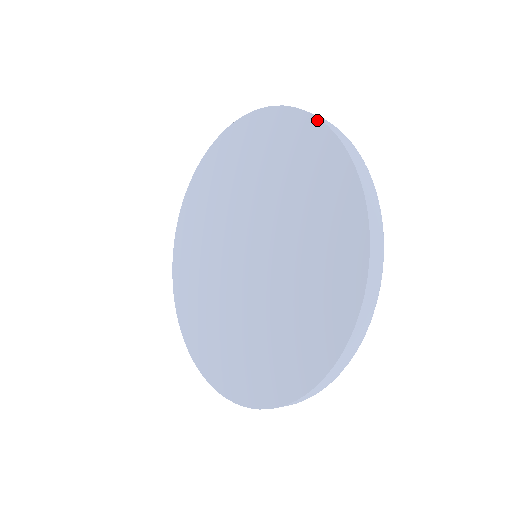
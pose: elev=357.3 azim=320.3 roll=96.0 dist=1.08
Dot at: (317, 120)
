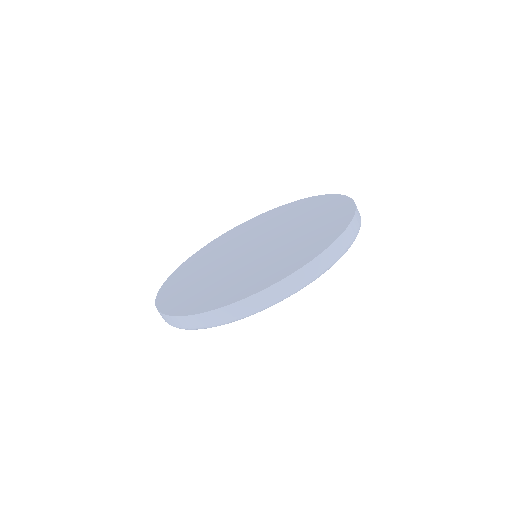
Dot at: (330, 194)
